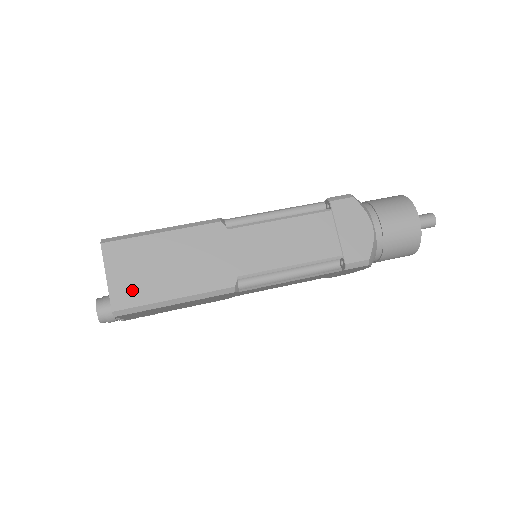
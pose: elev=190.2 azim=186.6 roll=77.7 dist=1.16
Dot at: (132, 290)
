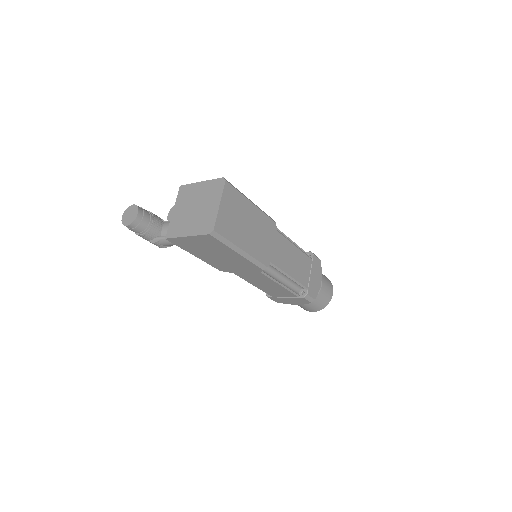
Dot at: (228, 225)
